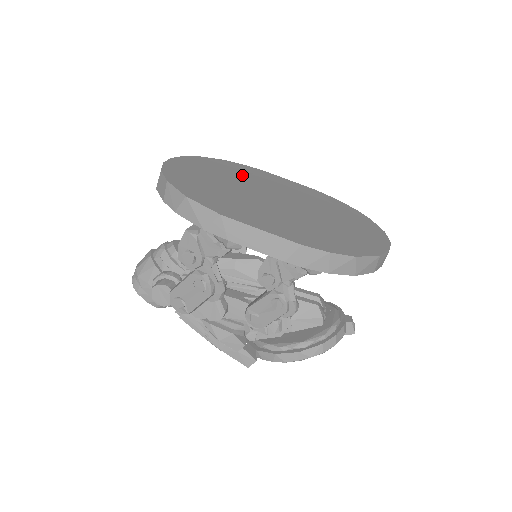
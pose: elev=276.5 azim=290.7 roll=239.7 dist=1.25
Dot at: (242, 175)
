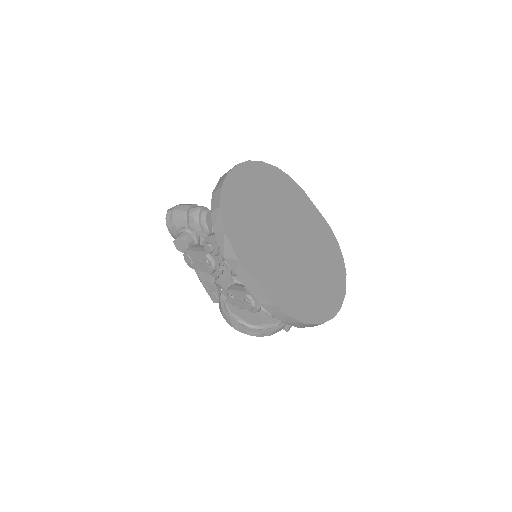
Dot at: (281, 197)
